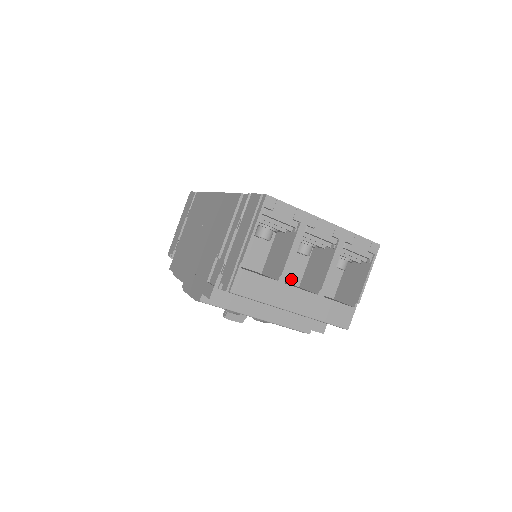
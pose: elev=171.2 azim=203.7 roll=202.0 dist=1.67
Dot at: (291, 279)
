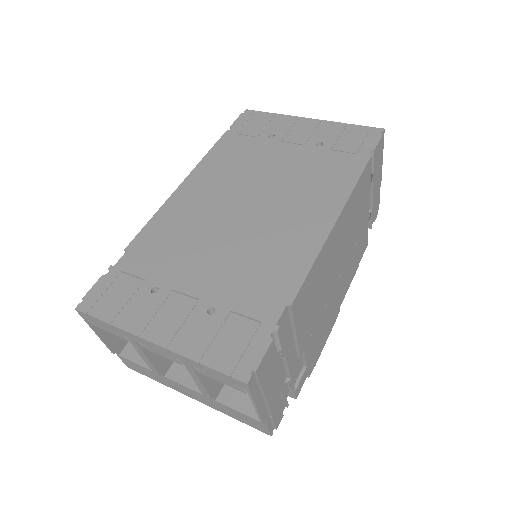
Dot at: occluded
